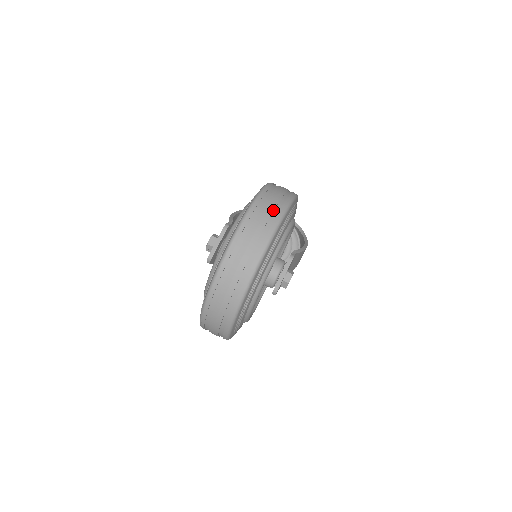
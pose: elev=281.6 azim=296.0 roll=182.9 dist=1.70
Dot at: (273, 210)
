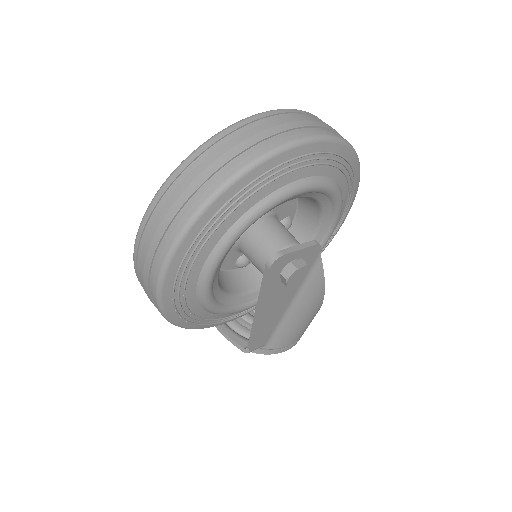
Dot at: occluded
